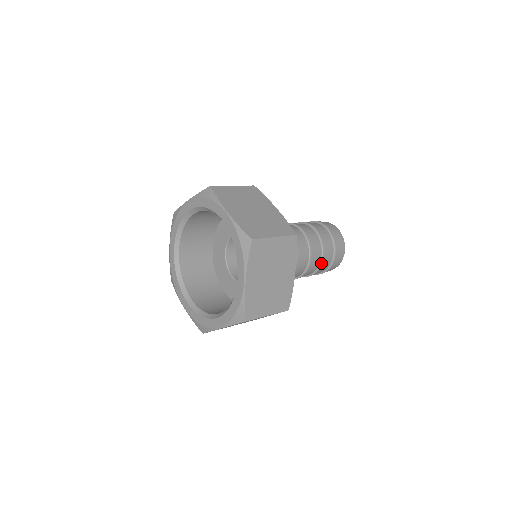
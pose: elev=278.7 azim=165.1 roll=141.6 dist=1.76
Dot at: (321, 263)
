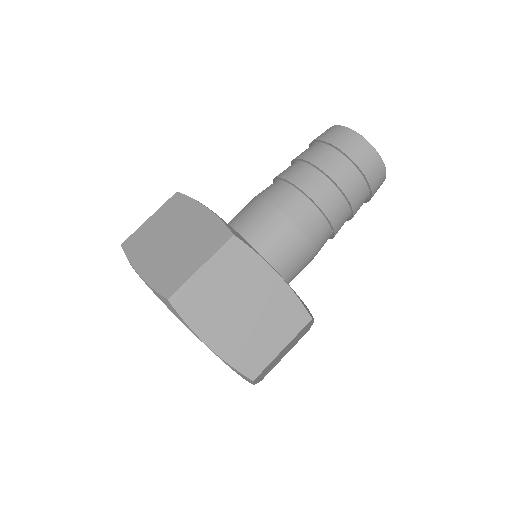
Dot at: (346, 198)
